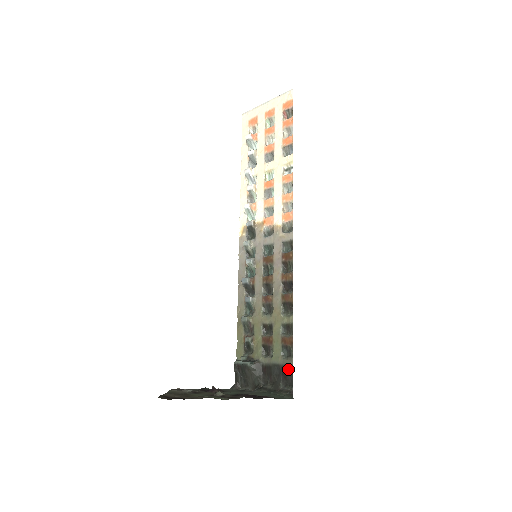
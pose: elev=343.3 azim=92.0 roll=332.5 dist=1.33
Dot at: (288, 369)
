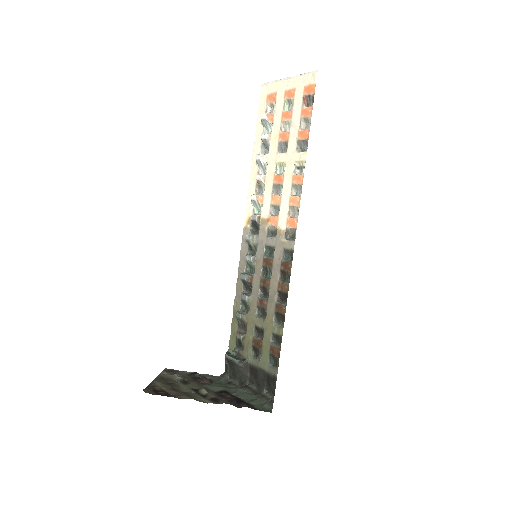
Dot at: (272, 378)
